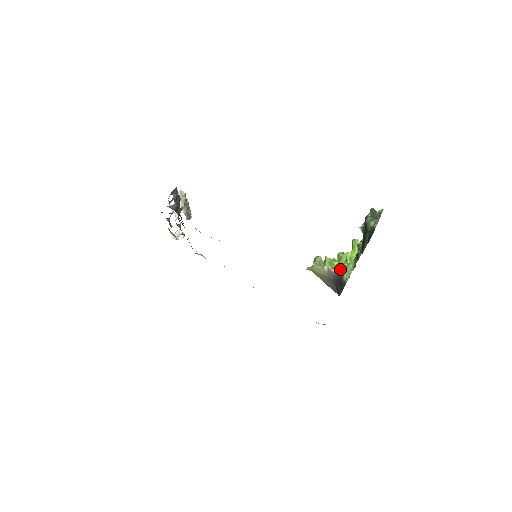
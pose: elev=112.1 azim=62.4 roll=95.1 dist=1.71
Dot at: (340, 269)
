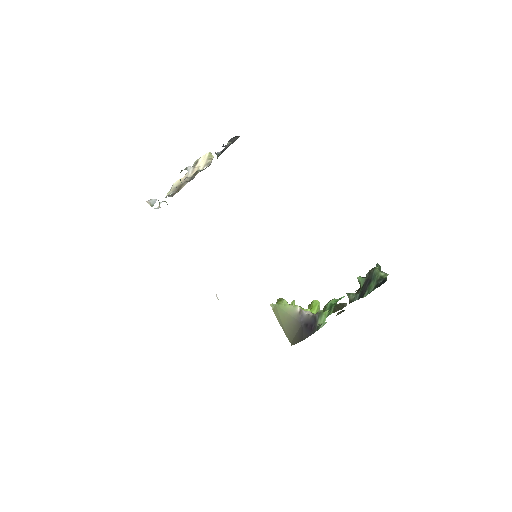
Dot at: (316, 313)
